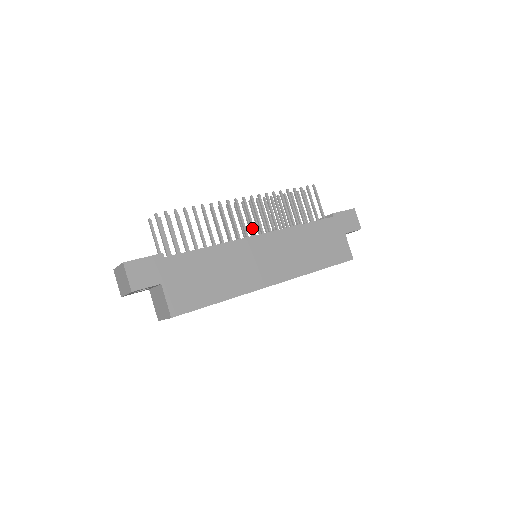
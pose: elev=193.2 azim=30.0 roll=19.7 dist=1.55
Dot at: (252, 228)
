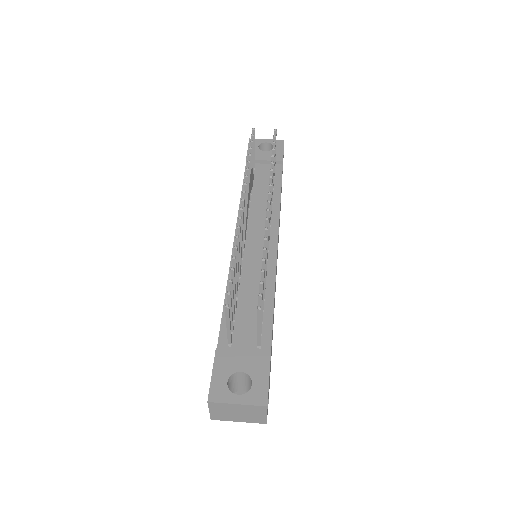
Dot at: (269, 234)
